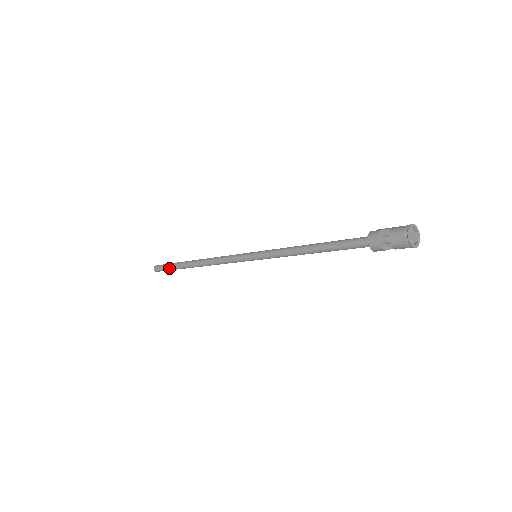
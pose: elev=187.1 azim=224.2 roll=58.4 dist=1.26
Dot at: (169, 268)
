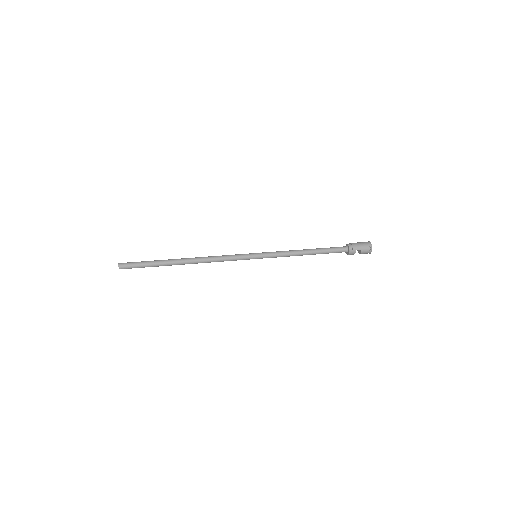
Dot at: occluded
